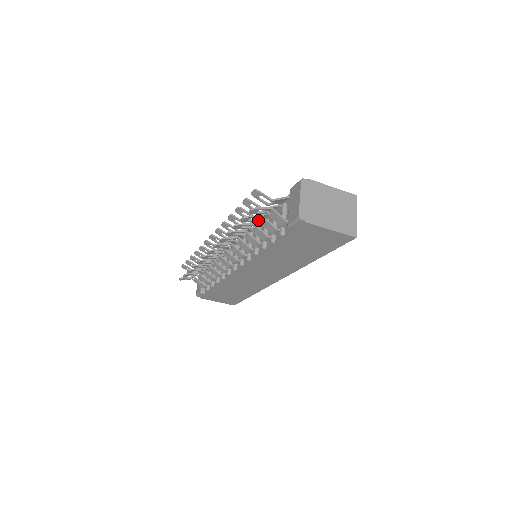
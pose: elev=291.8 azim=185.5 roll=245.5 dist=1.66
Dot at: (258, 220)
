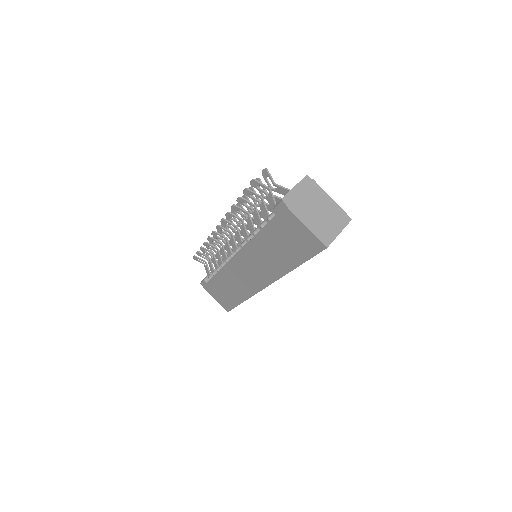
Dot at: (259, 201)
